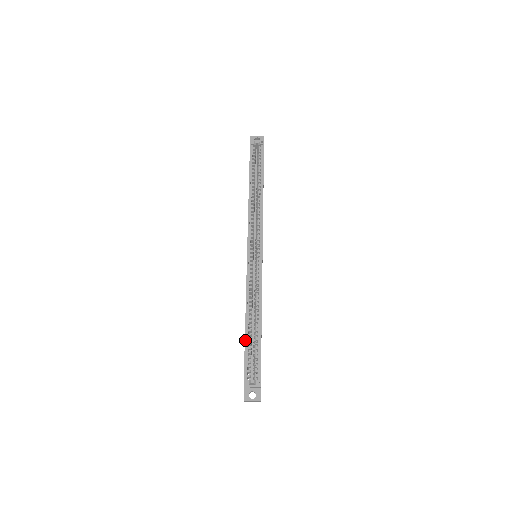
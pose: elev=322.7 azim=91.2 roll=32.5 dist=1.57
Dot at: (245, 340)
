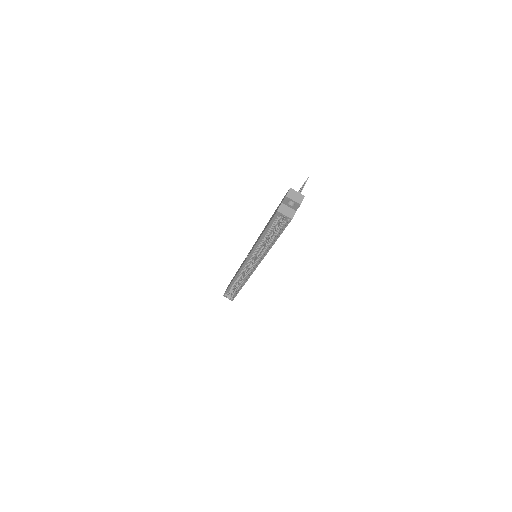
Dot at: (229, 287)
